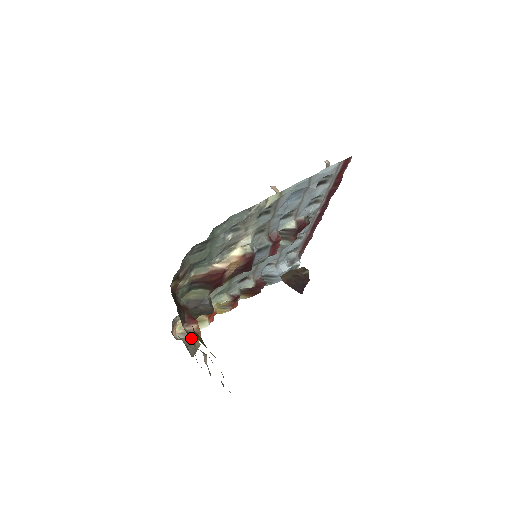
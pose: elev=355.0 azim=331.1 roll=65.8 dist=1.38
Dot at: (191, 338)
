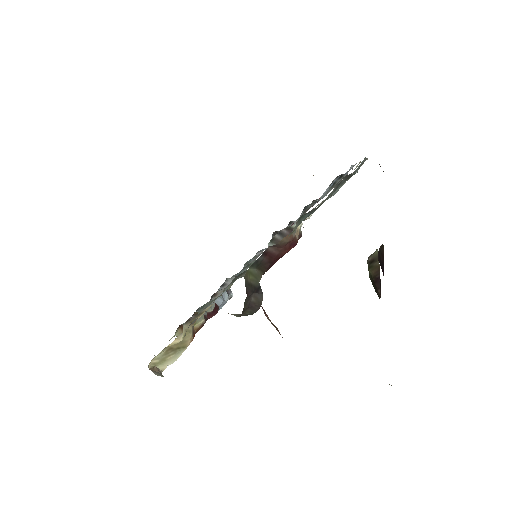
Dot at: occluded
